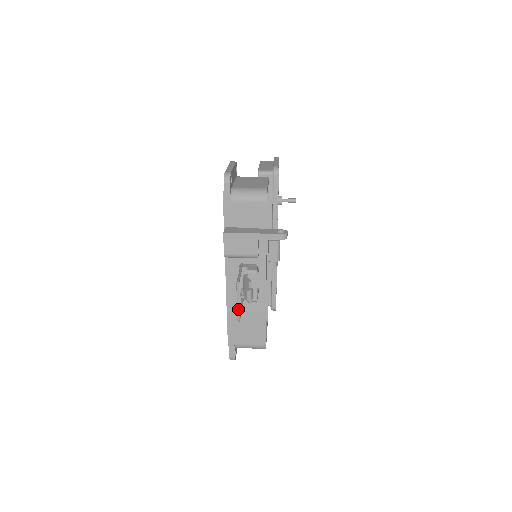
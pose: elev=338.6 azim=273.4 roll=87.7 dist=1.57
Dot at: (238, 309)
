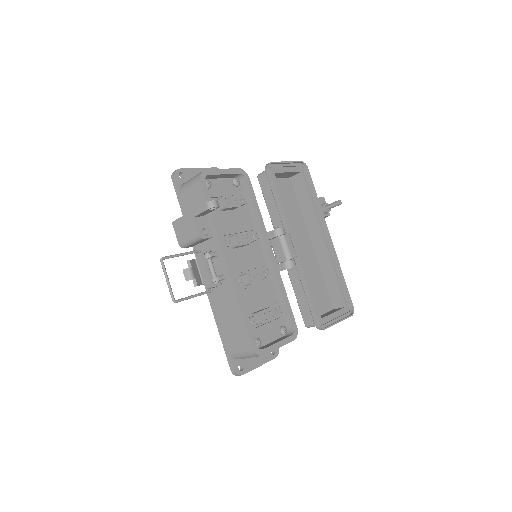
Dot at: (168, 287)
